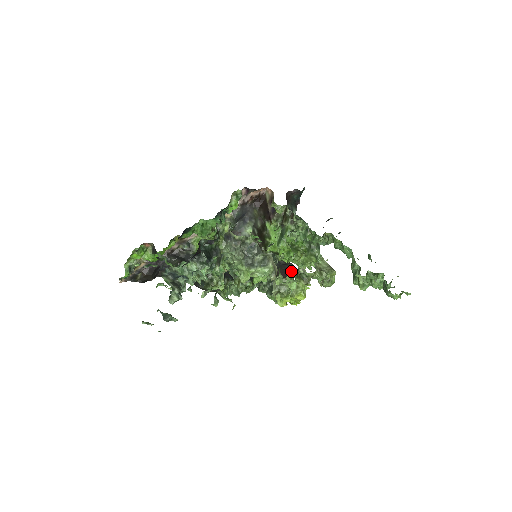
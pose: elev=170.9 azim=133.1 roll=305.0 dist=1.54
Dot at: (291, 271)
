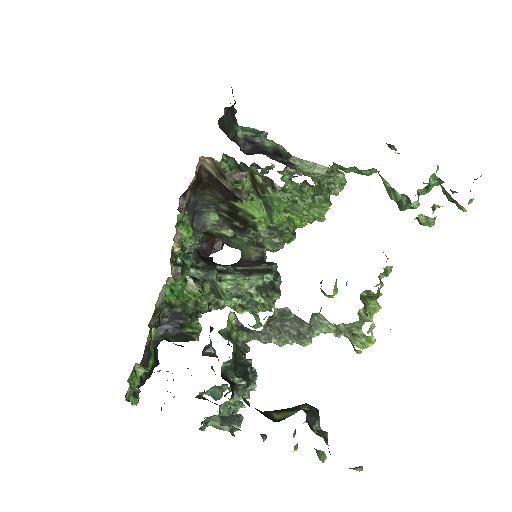
Dot at: occluded
